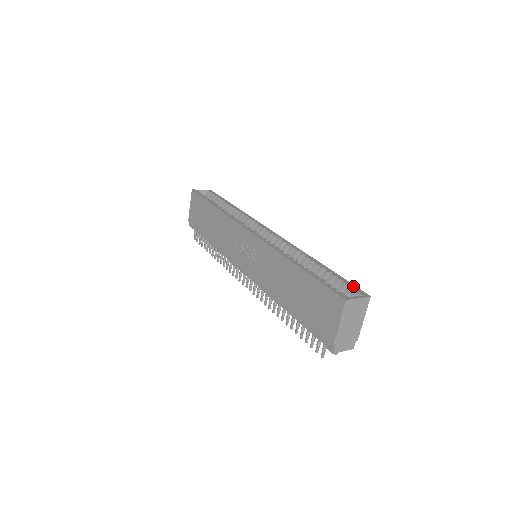
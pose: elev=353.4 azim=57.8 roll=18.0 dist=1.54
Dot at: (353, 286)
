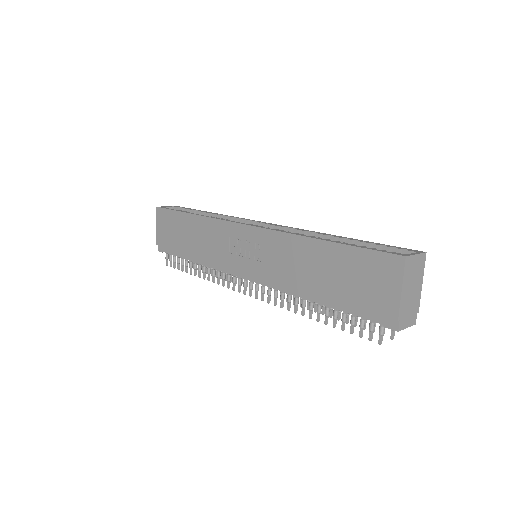
Dot at: (399, 247)
